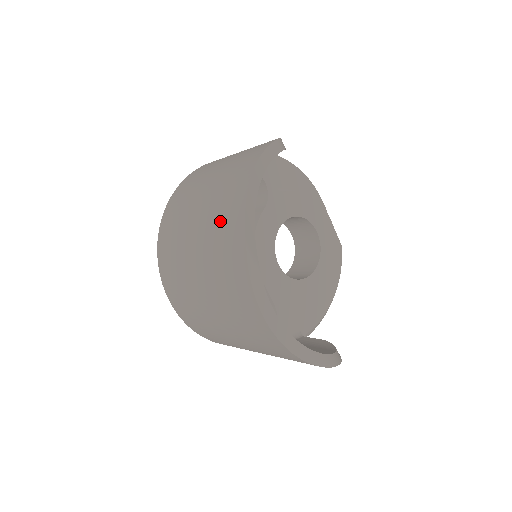
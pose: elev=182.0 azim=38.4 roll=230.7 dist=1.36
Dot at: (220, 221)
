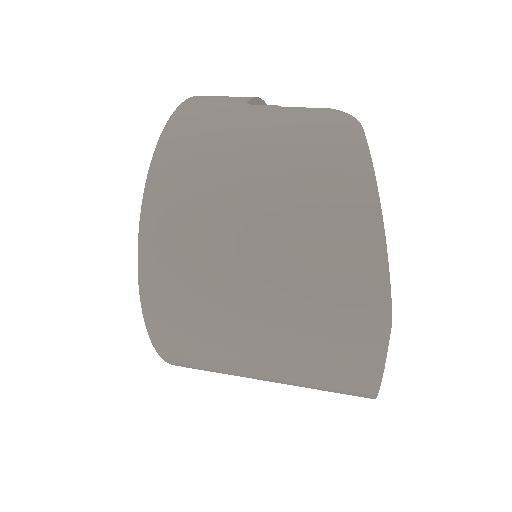
Dot at: (326, 275)
